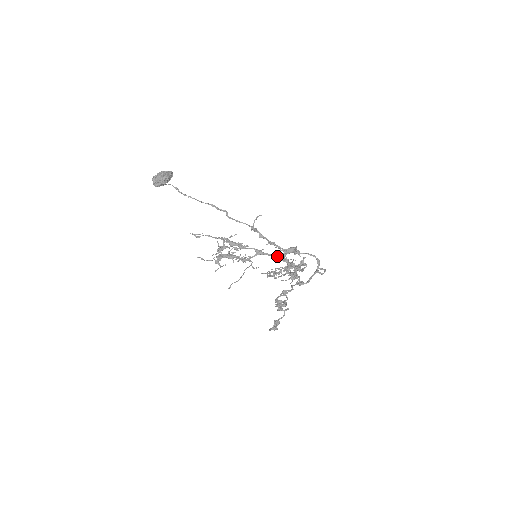
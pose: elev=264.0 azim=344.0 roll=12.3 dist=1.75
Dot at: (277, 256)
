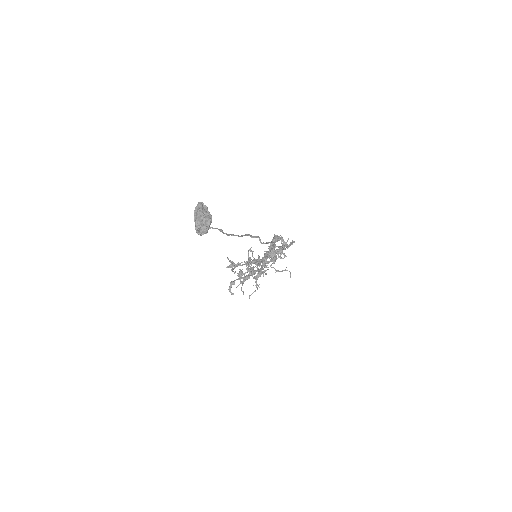
Dot at: (270, 250)
